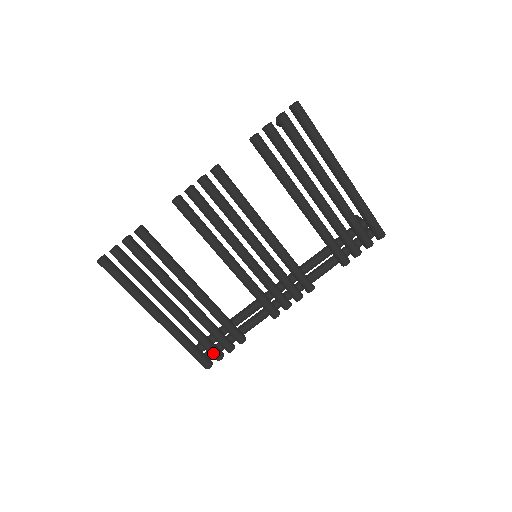
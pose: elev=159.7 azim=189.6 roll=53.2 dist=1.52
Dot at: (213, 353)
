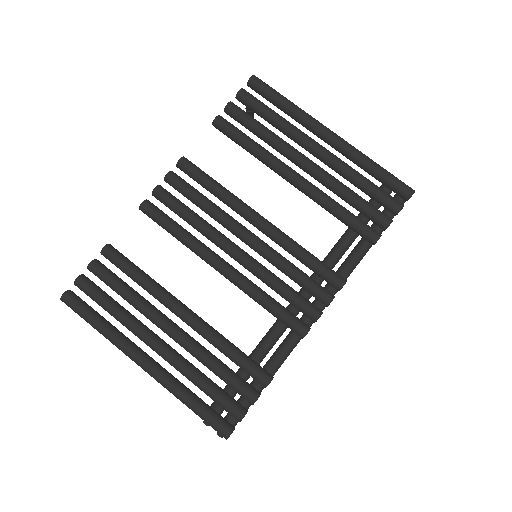
Dot at: (230, 407)
